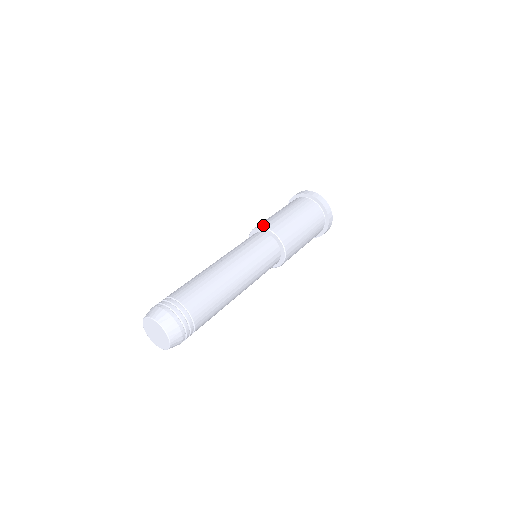
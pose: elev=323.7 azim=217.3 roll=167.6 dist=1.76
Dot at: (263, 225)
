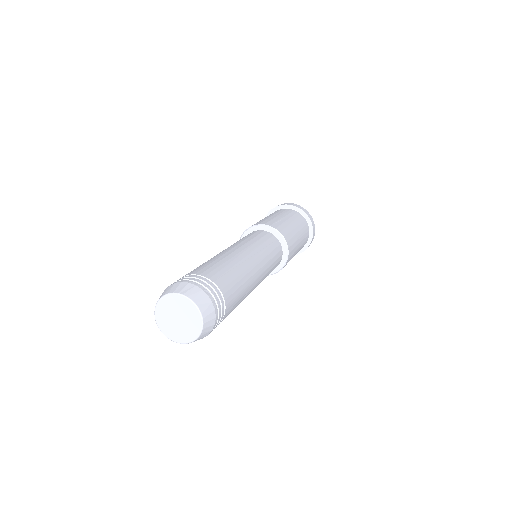
Dot at: (252, 225)
